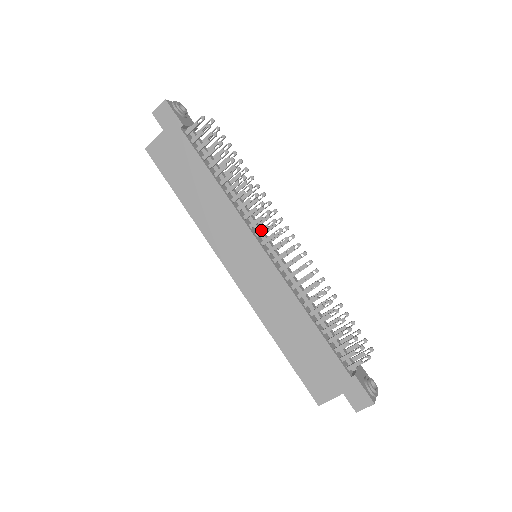
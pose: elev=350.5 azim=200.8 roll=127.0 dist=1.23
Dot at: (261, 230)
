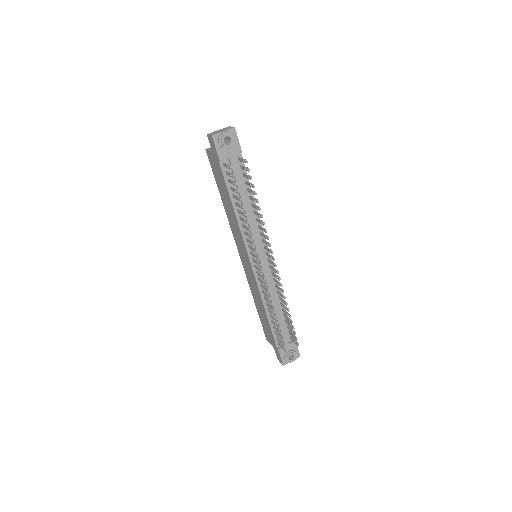
Dot at: (252, 254)
